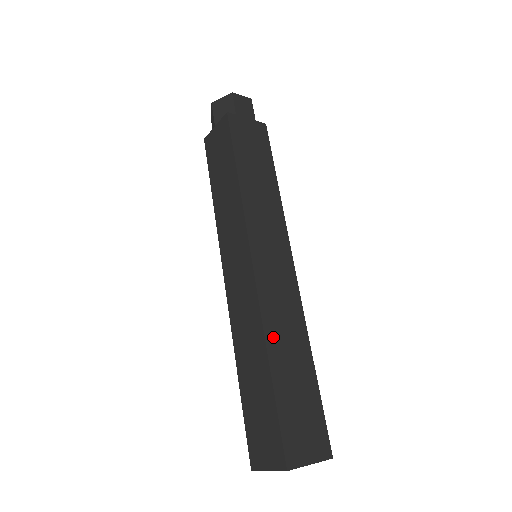
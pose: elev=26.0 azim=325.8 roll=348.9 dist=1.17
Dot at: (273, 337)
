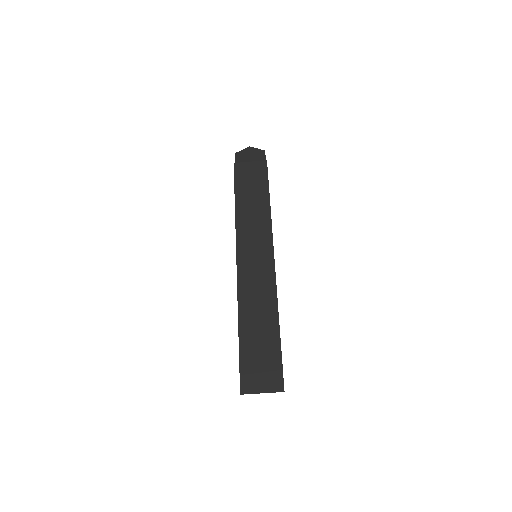
Dot at: occluded
